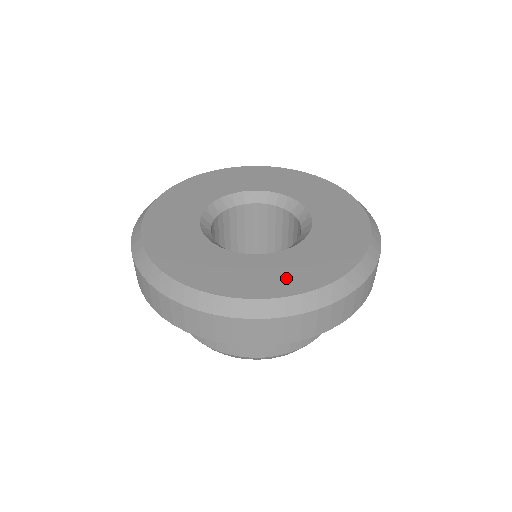
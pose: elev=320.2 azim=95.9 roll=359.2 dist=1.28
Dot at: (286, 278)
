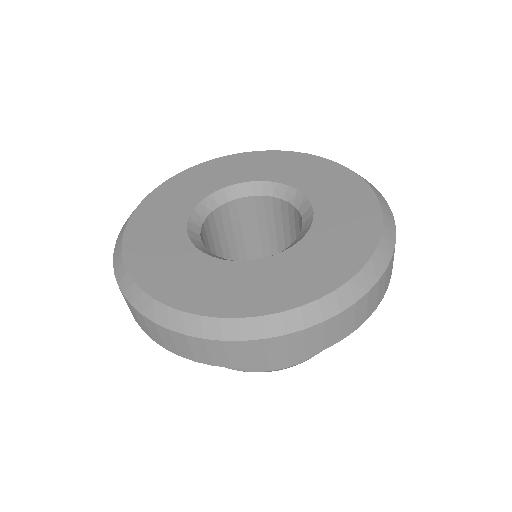
Dot at: (310, 277)
